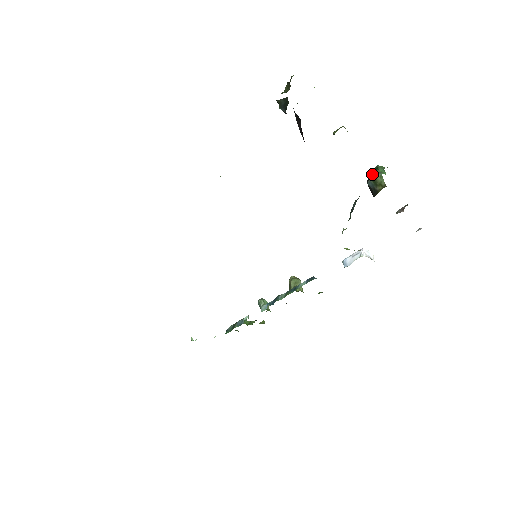
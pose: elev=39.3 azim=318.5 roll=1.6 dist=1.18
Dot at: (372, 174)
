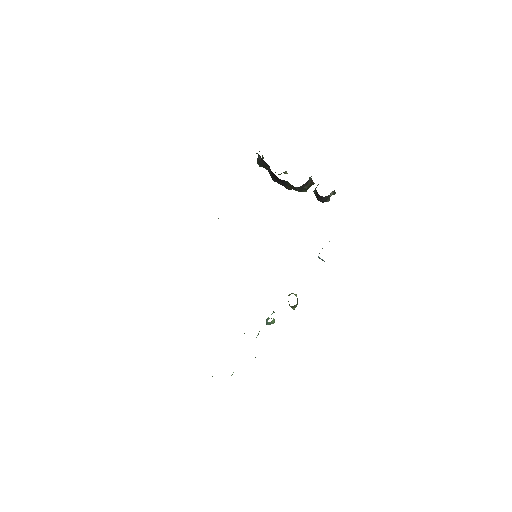
Dot at: occluded
